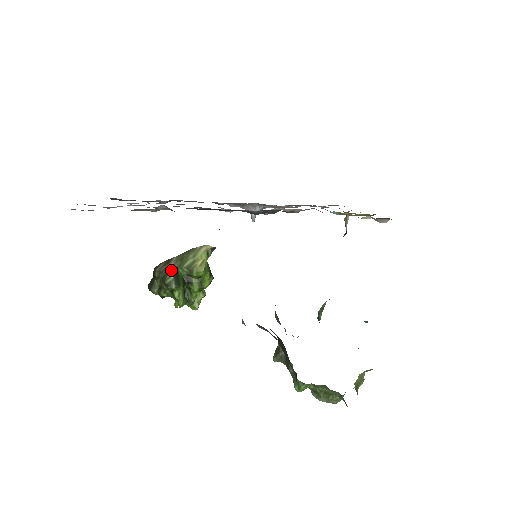
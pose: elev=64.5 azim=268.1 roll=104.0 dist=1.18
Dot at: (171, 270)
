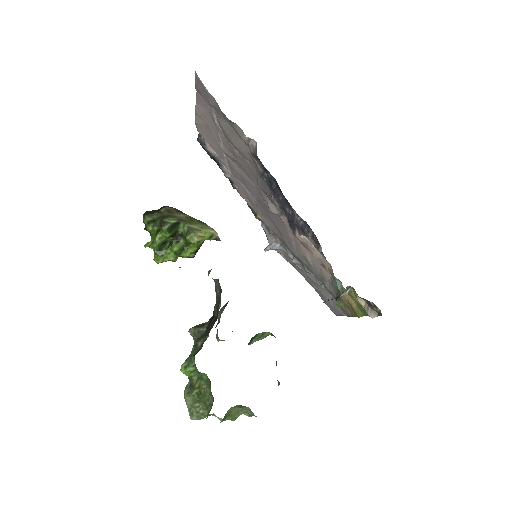
Dot at: (177, 217)
